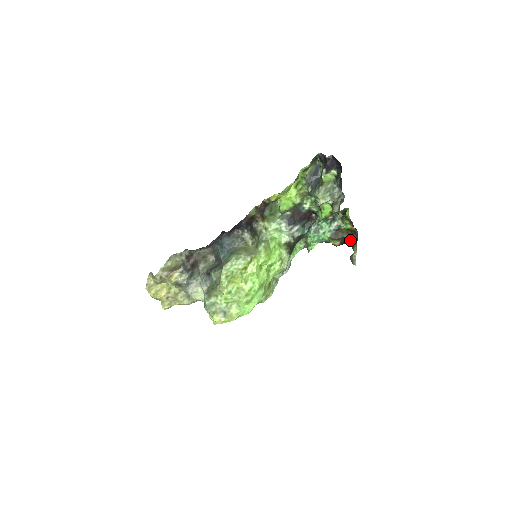
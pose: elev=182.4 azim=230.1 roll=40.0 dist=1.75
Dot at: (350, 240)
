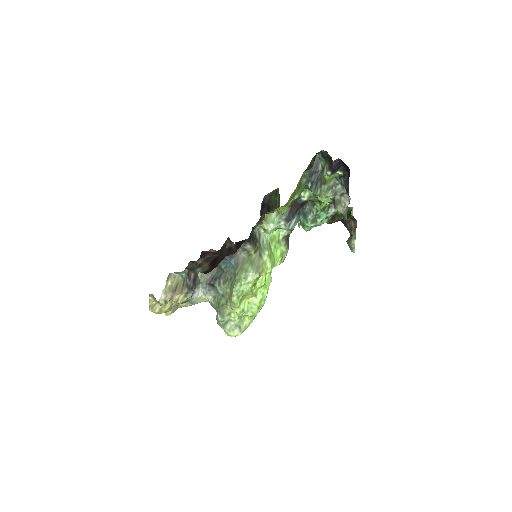
Dot at: (345, 221)
